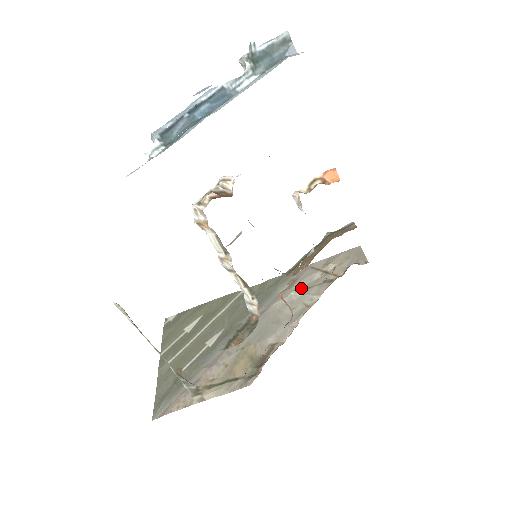
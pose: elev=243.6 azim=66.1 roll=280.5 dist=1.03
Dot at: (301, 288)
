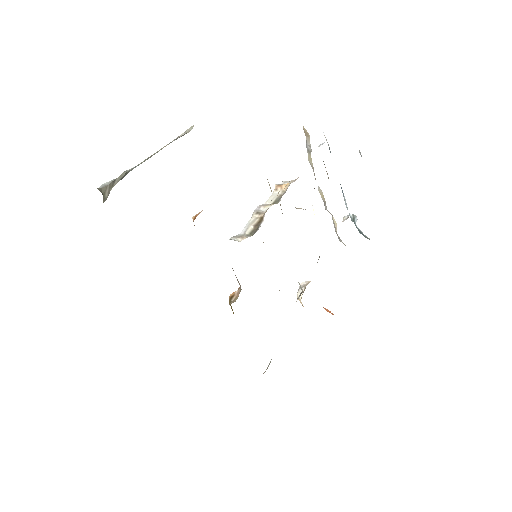
Dot at: occluded
